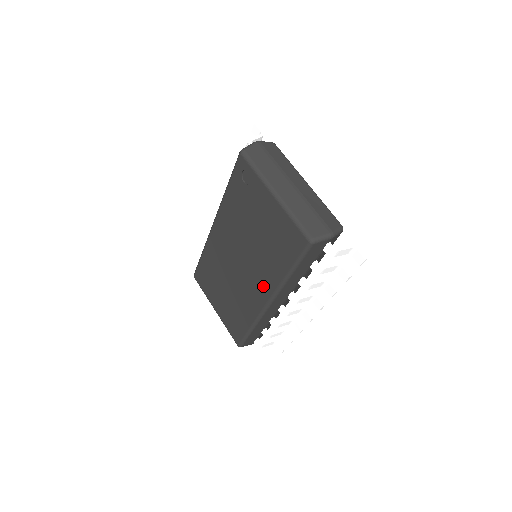
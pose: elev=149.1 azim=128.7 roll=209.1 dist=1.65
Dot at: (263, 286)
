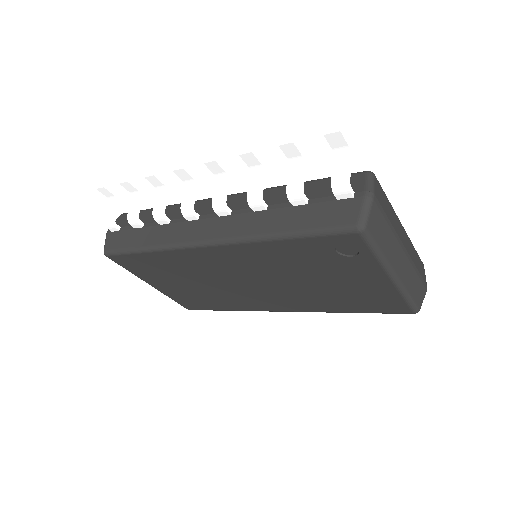
Dot at: (288, 305)
